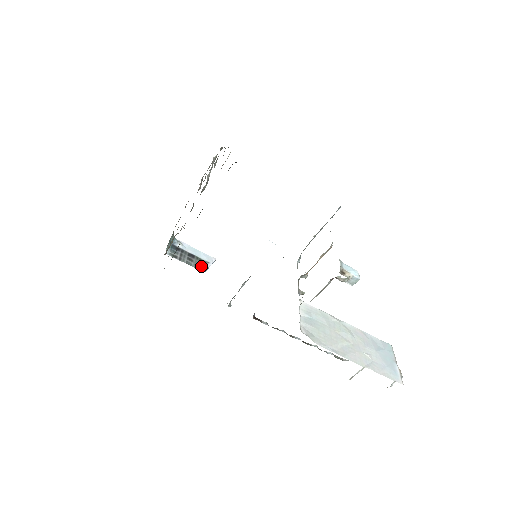
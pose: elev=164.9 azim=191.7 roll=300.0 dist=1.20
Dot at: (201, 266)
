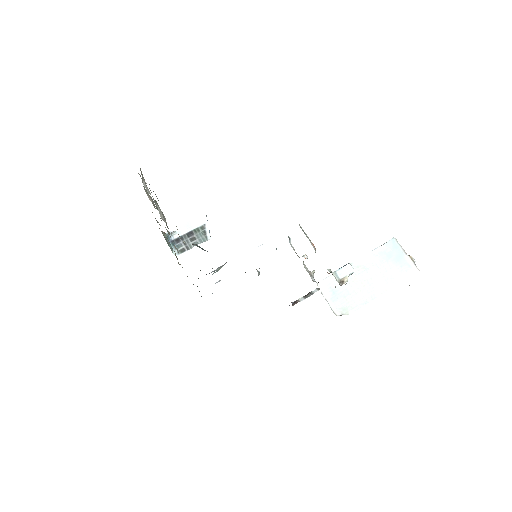
Dot at: (204, 235)
